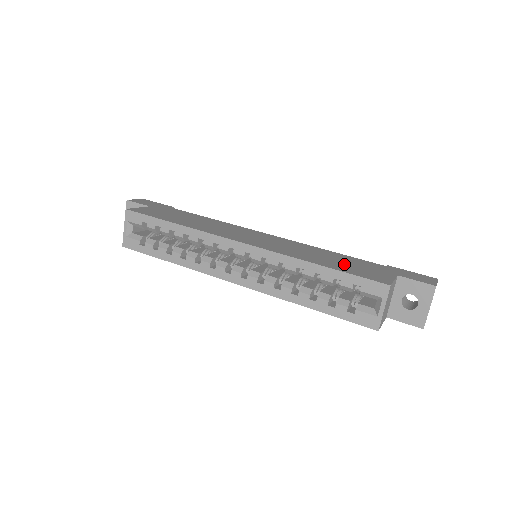
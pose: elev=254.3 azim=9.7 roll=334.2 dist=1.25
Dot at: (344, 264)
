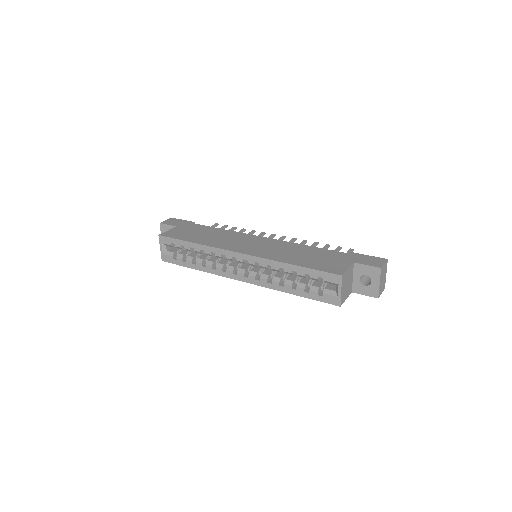
Dot at: (314, 259)
